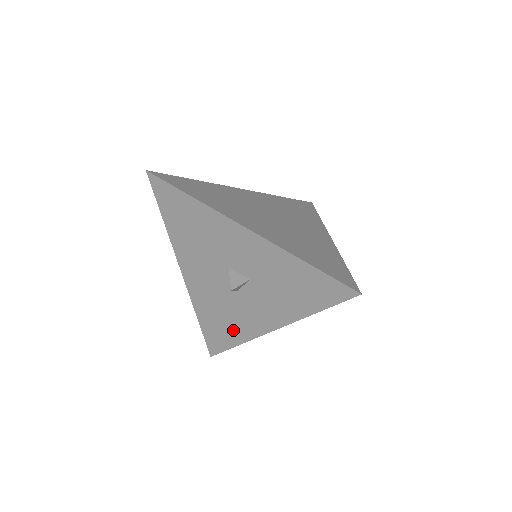
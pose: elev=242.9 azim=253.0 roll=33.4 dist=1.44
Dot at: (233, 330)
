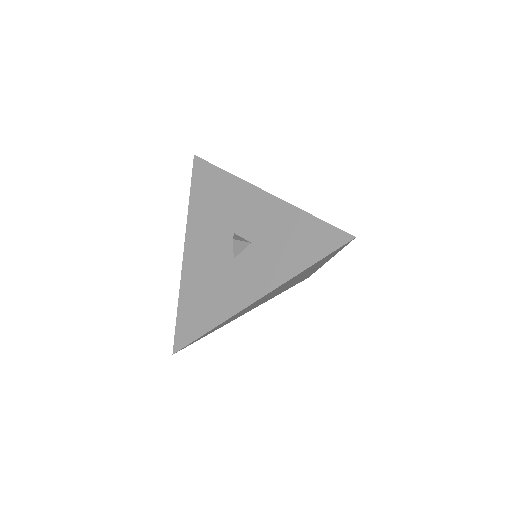
Dot at: (213, 309)
